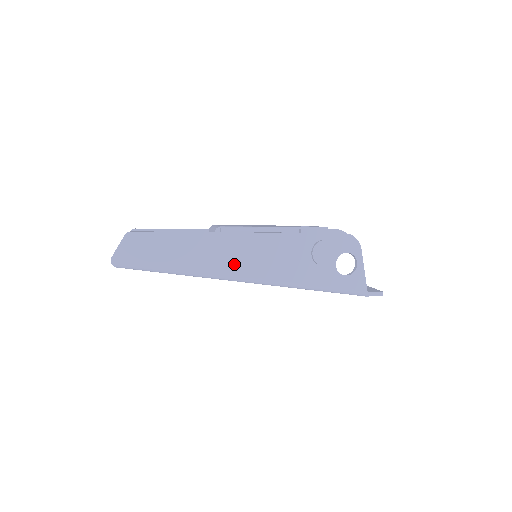
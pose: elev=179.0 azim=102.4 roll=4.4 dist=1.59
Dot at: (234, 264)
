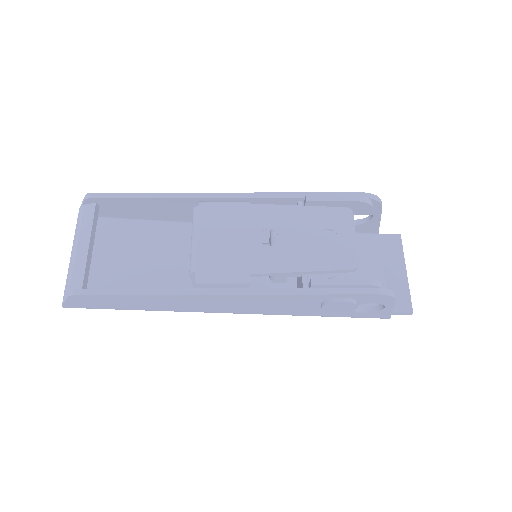
Dot at: (216, 308)
